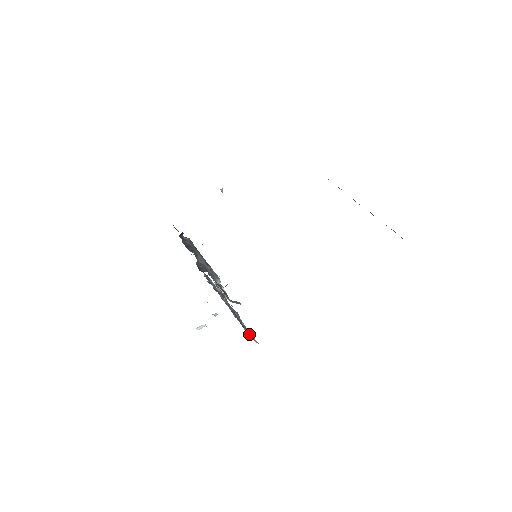
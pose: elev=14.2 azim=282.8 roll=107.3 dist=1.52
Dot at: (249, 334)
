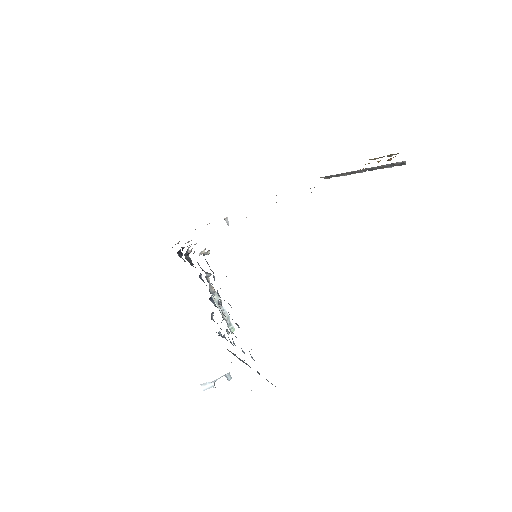
Dot at: occluded
